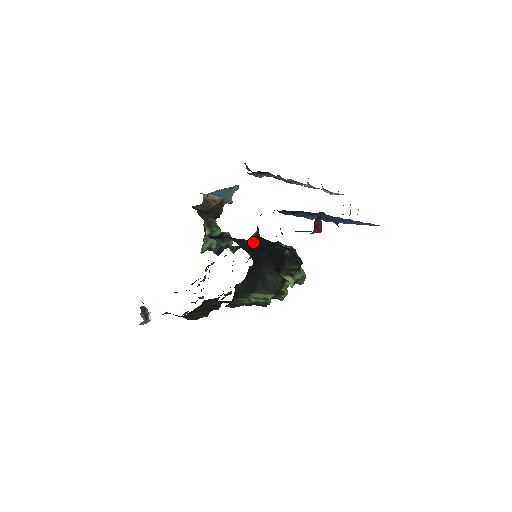
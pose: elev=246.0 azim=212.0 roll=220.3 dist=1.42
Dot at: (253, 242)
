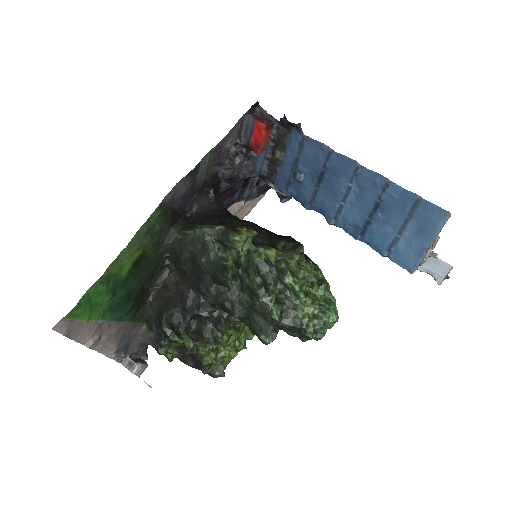
Dot at: occluded
